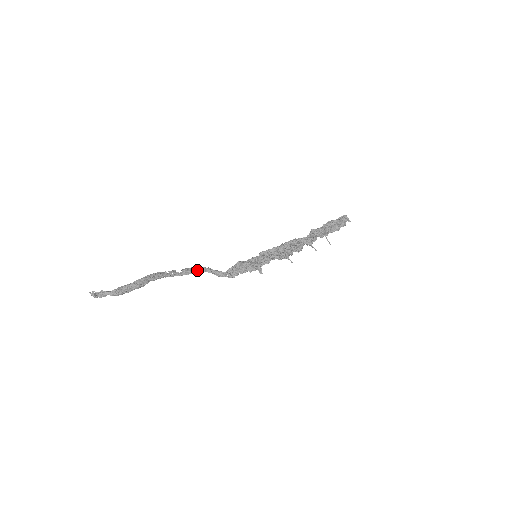
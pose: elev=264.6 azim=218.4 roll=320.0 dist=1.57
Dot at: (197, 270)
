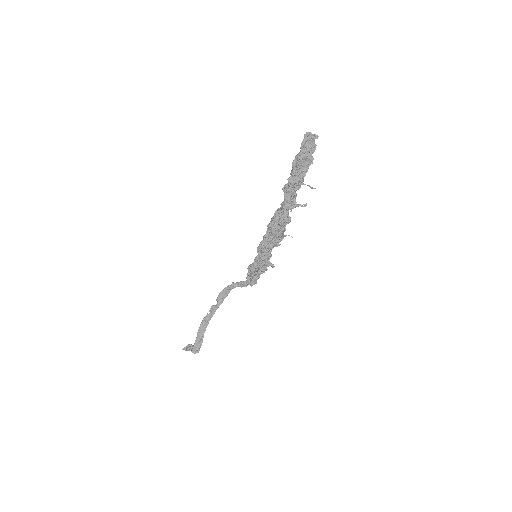
Dot at: (226, 291)
